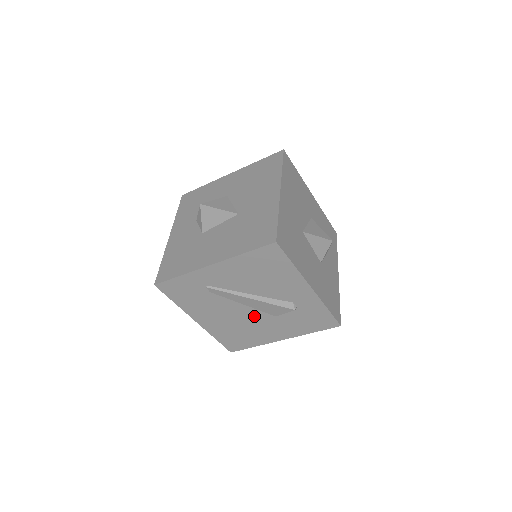
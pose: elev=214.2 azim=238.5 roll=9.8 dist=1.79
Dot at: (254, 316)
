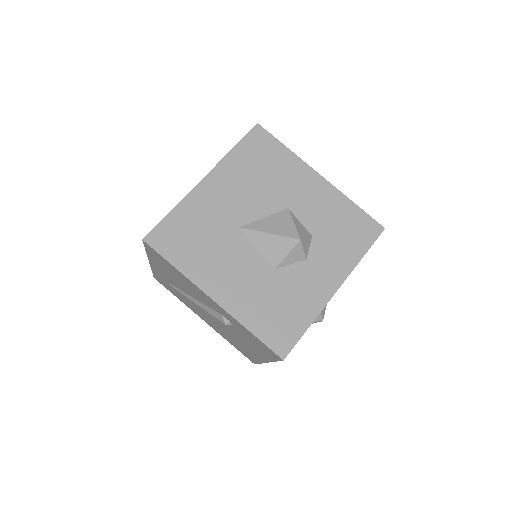
Dot at: (222, 325)
